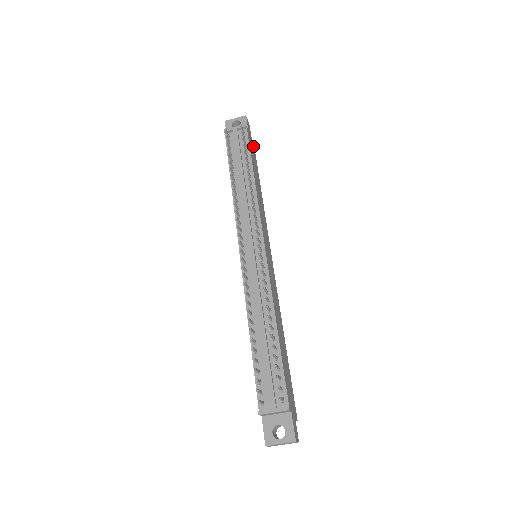
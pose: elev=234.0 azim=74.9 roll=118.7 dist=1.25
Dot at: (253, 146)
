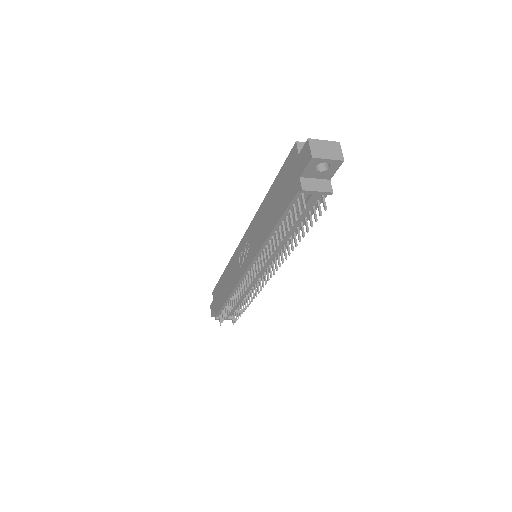
Dot at: occluded
